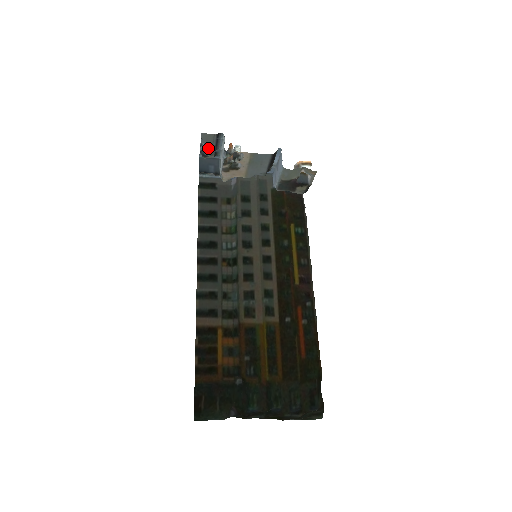
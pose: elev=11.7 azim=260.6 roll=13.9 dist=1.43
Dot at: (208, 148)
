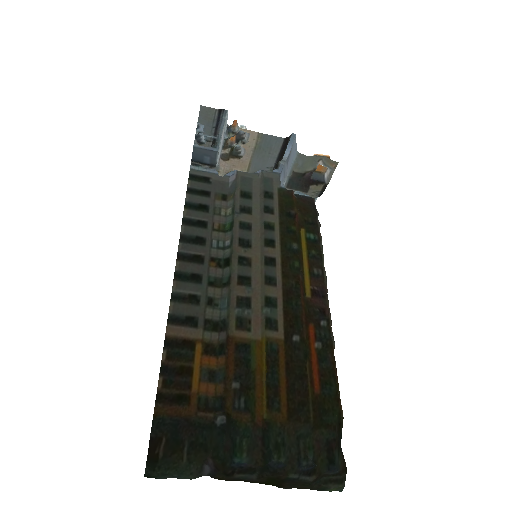
Dot at: (206, 131)
